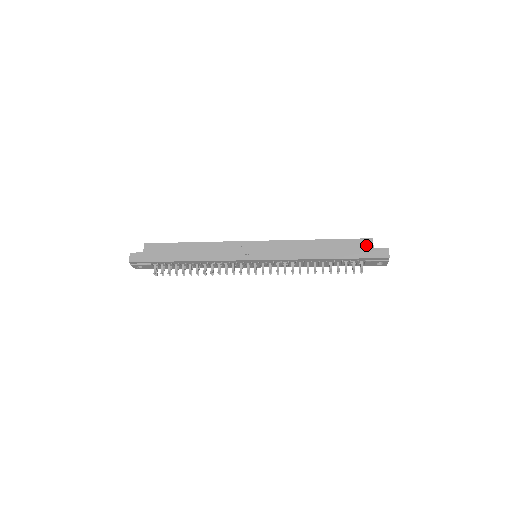
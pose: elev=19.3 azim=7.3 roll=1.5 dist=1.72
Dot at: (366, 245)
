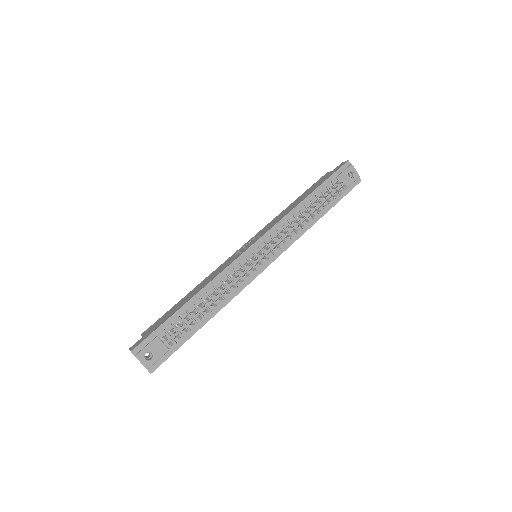
Dot at: (326, 175)
